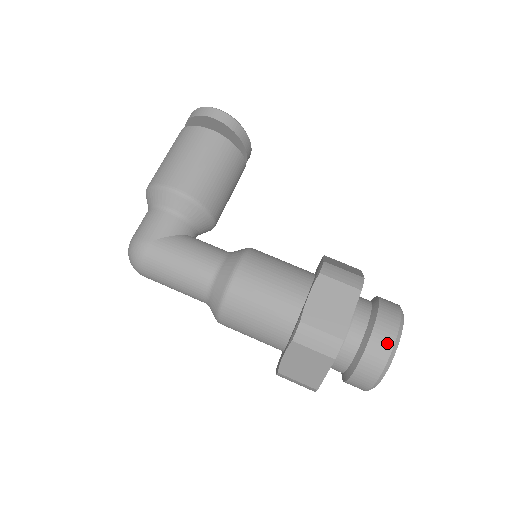
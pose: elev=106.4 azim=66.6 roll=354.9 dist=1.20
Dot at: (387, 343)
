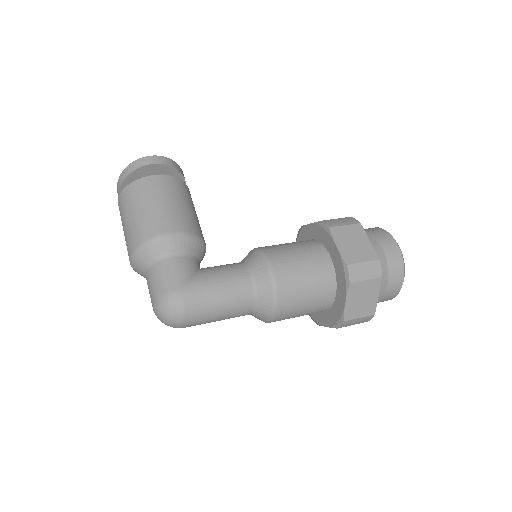
Dot at: (395, 249)
